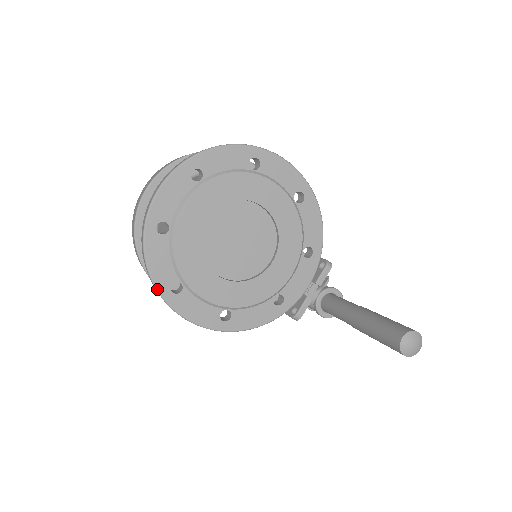
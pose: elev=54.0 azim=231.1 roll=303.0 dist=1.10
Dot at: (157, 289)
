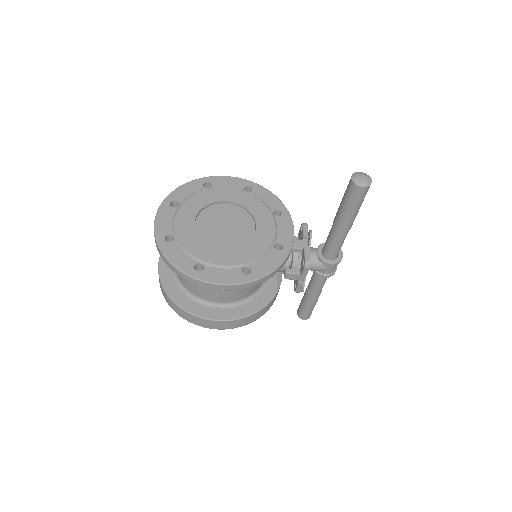
Dot at: (186, 273)
